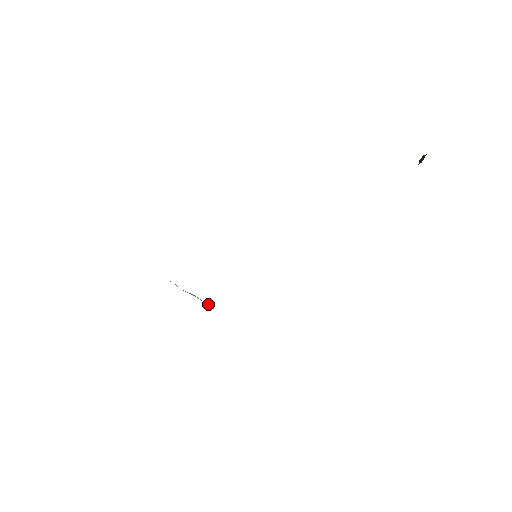
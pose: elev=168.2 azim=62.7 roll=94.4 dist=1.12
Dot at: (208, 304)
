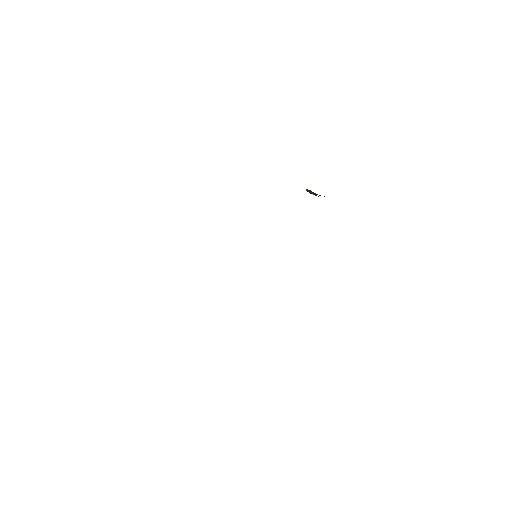
Dot at: occluded
